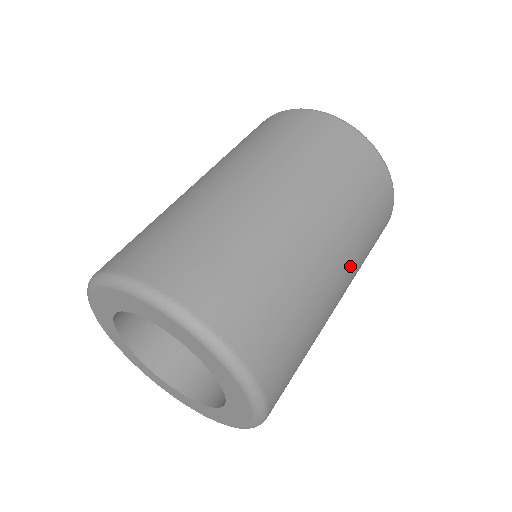
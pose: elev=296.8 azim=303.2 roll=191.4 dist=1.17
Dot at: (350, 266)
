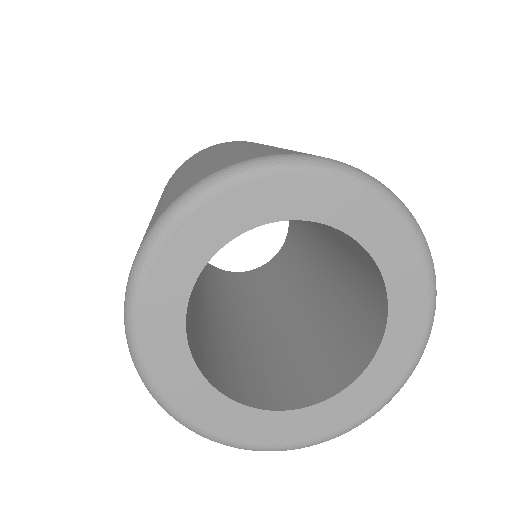
Dot at: occluded
